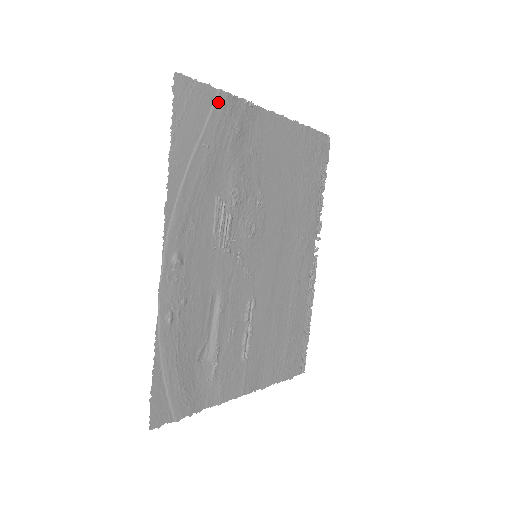
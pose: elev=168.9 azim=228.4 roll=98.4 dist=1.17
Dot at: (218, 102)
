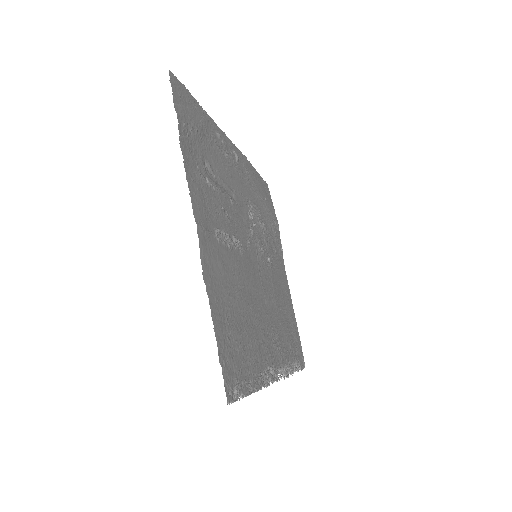
Dot at: (275, 216)
